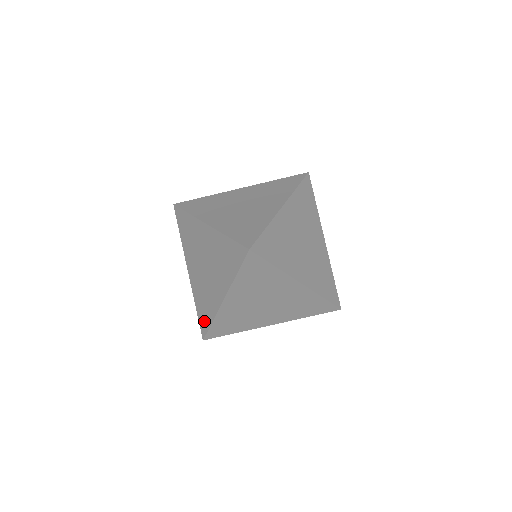
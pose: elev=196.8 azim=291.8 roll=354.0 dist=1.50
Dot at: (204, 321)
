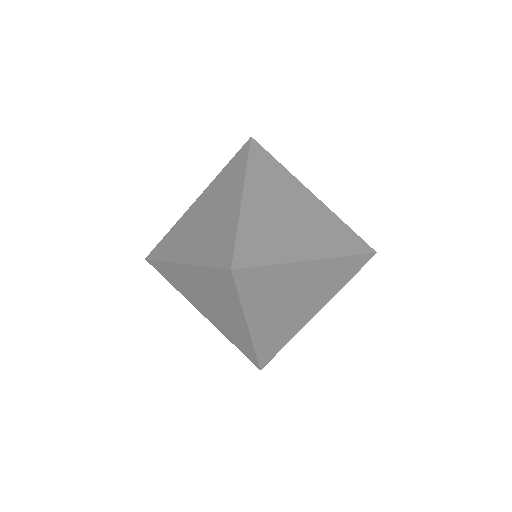
Dot at: (224, 251)
